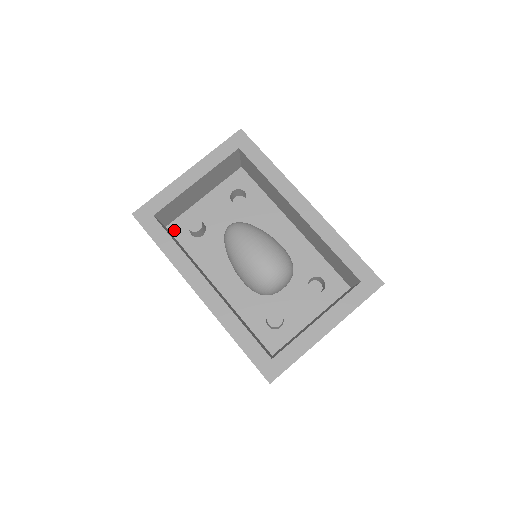
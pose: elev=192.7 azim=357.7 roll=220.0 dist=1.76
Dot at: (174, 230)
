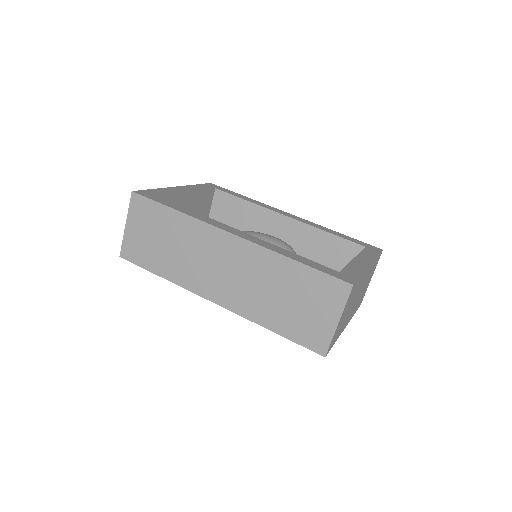
Dot at: occluded
